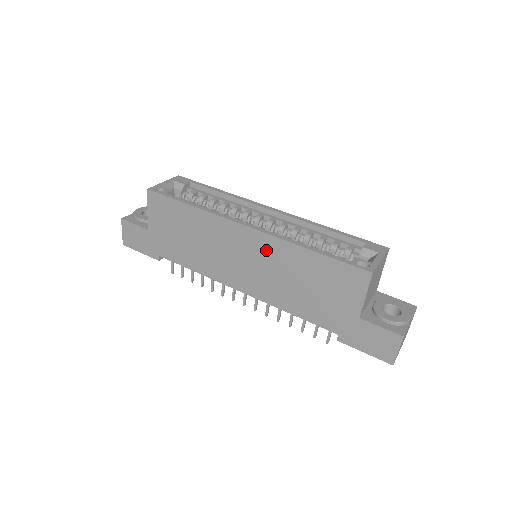
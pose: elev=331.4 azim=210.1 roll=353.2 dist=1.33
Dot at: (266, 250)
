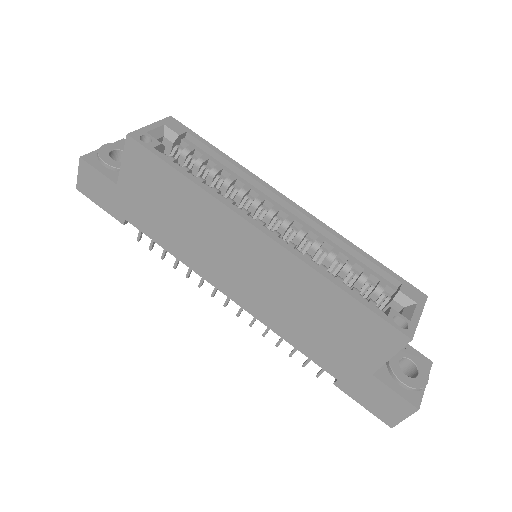
Dot at: (278, 266)
